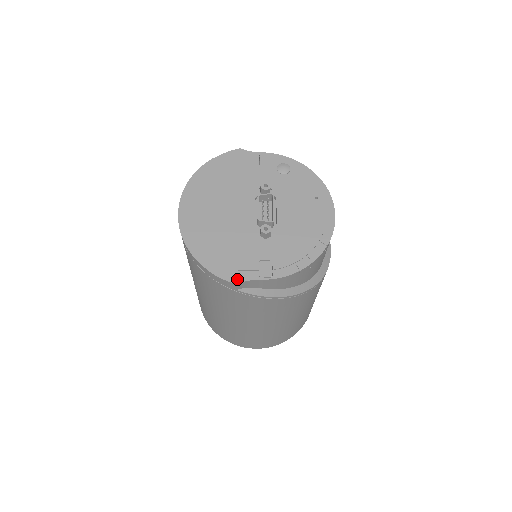
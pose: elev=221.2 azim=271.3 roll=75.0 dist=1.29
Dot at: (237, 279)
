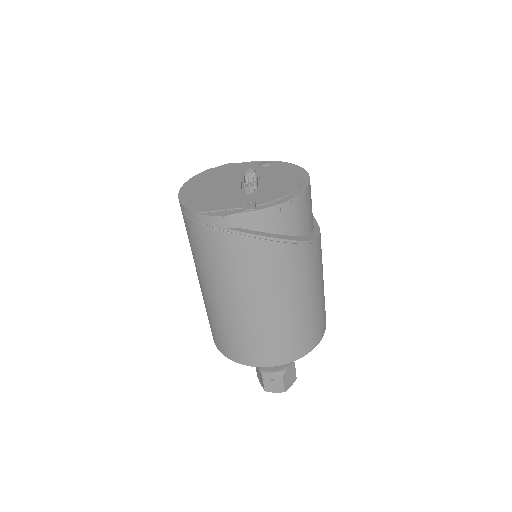
Dot at: (224, 214)
